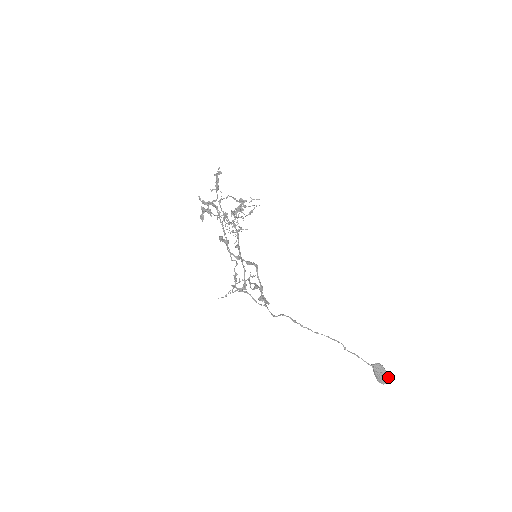
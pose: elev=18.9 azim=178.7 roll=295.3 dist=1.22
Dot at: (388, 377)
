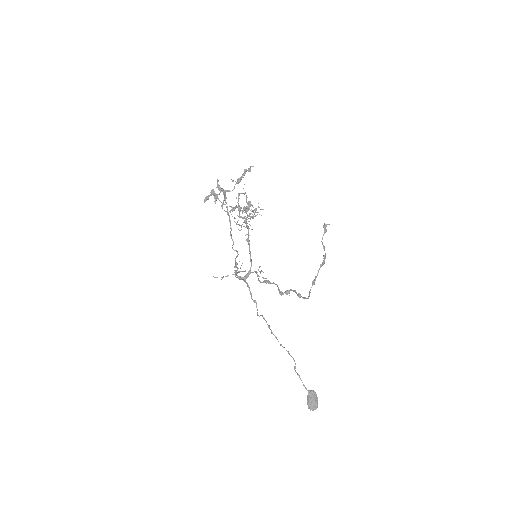
Dot at: occluded
